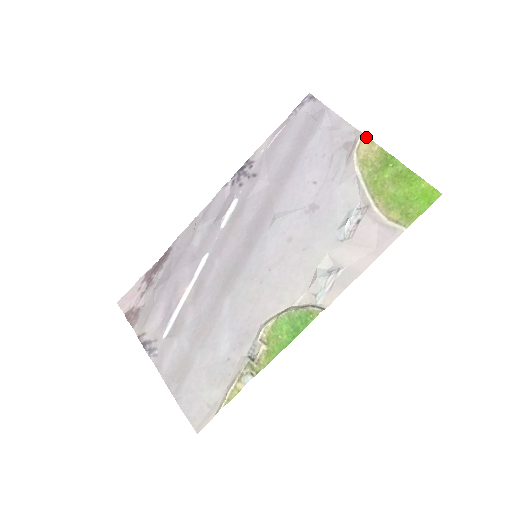
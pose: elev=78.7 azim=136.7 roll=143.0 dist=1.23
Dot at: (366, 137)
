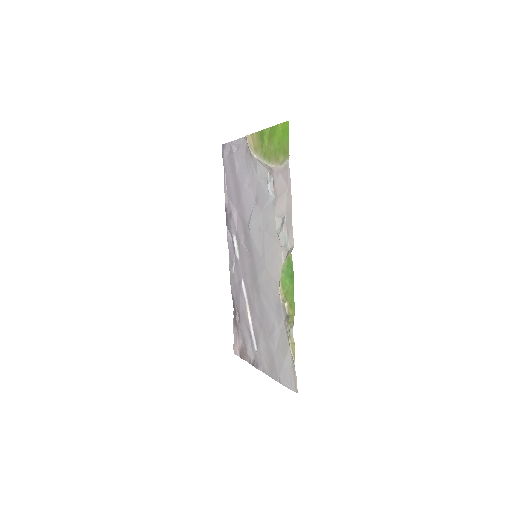
Dot at: (249, 136)
